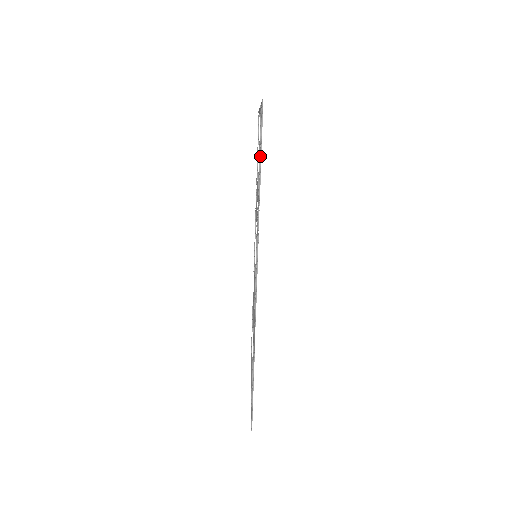
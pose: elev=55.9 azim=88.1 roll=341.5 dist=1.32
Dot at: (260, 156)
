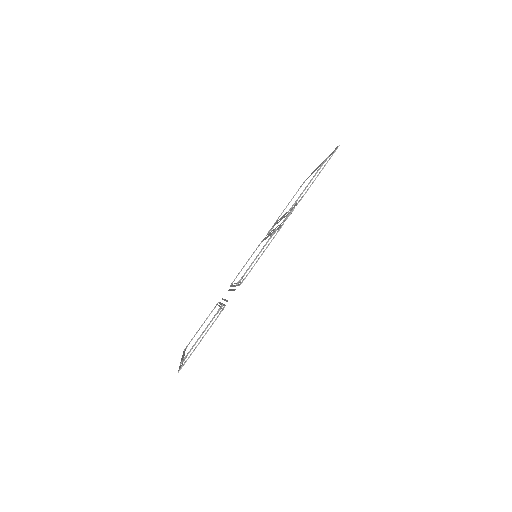
Dot at: (318, 174)
